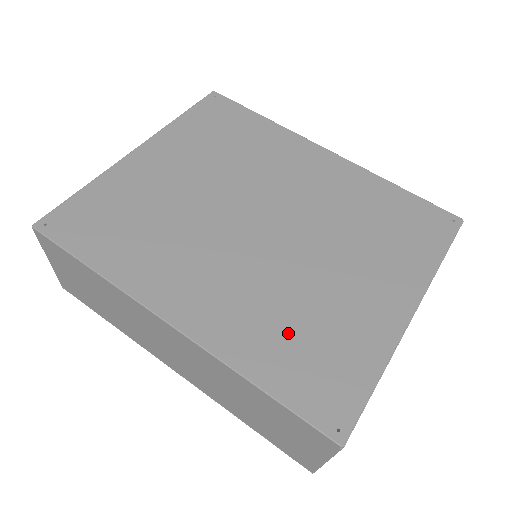
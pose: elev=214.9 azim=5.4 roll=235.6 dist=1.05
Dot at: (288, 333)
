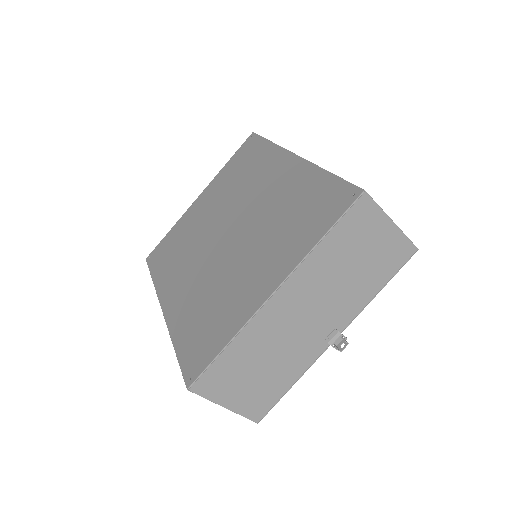
Dot at: (201, 313)
